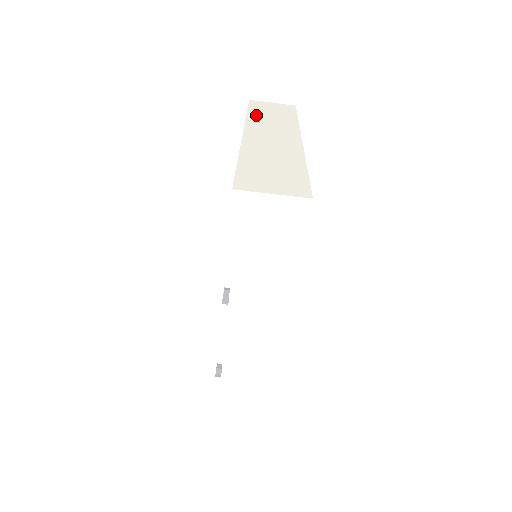
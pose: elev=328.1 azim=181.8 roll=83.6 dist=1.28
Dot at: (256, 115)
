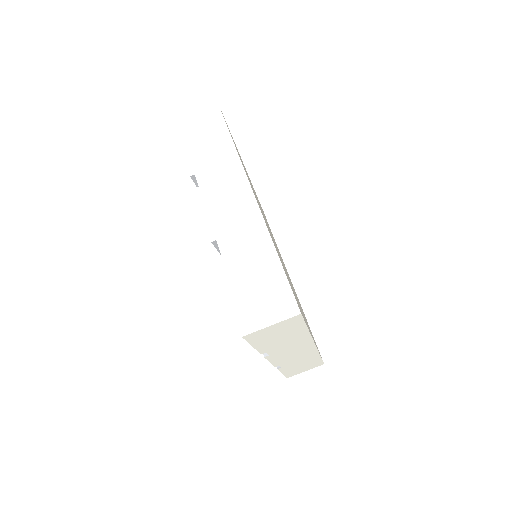
Dot at: occluded
